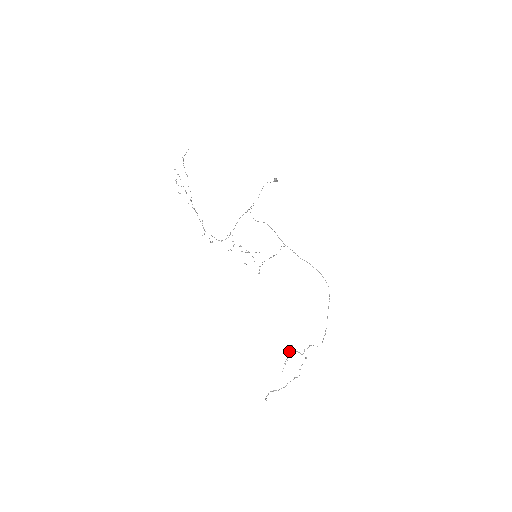
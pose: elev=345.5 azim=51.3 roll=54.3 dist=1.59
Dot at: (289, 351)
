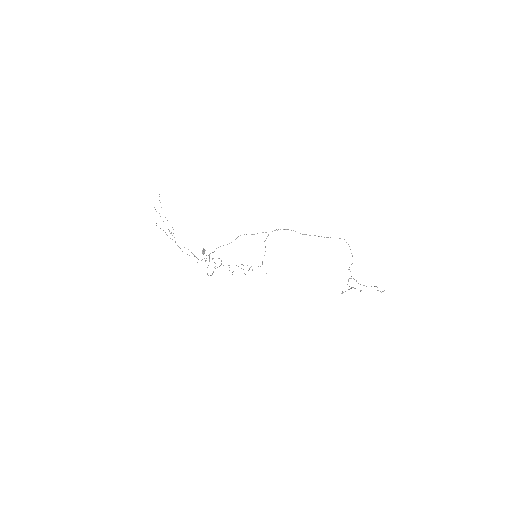
Dot at: occluded
